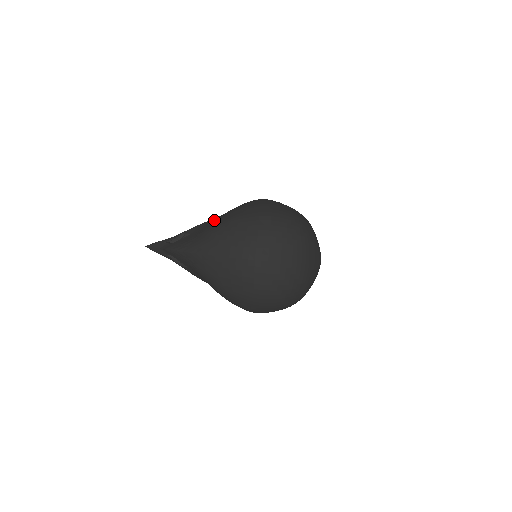
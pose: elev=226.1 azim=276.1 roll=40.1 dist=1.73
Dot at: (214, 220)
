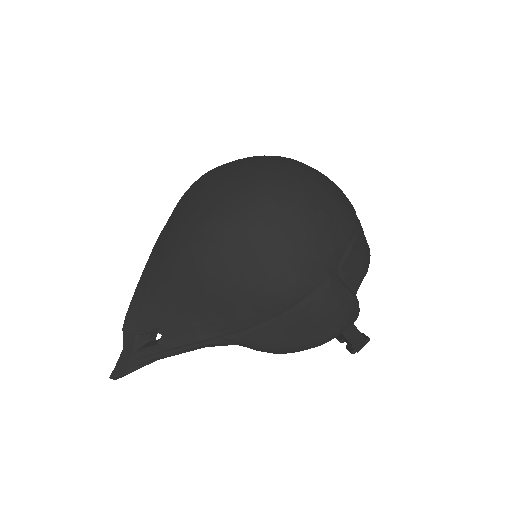
Dot at: occluded
